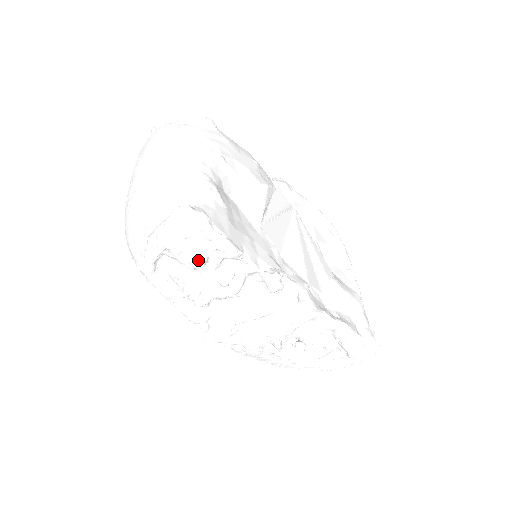
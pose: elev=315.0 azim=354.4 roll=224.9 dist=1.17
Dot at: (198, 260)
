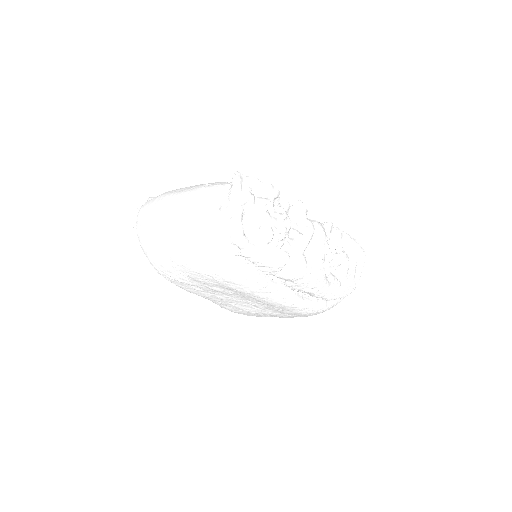
Dot at: (266, 199)
